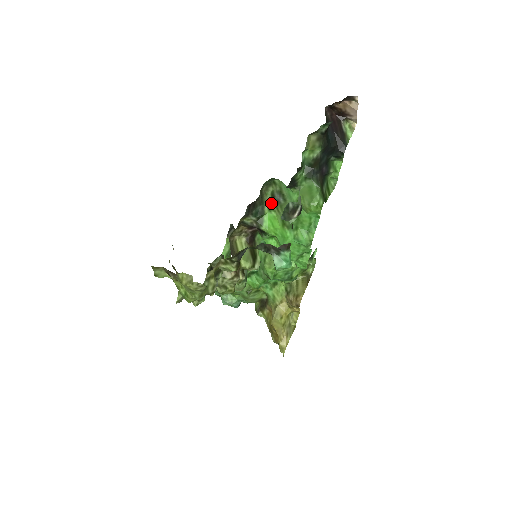
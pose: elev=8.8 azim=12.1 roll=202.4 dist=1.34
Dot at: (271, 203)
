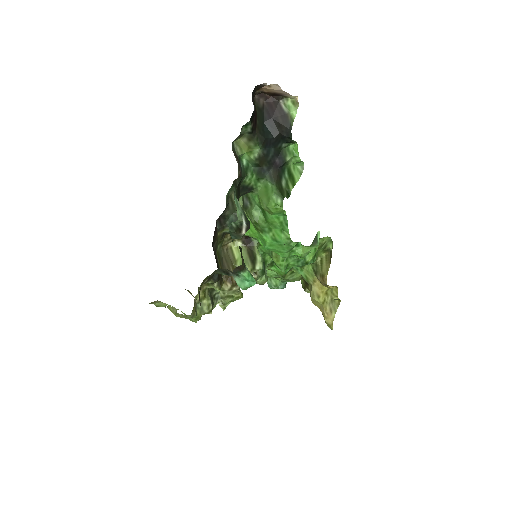
Dot at: (242, 208)
